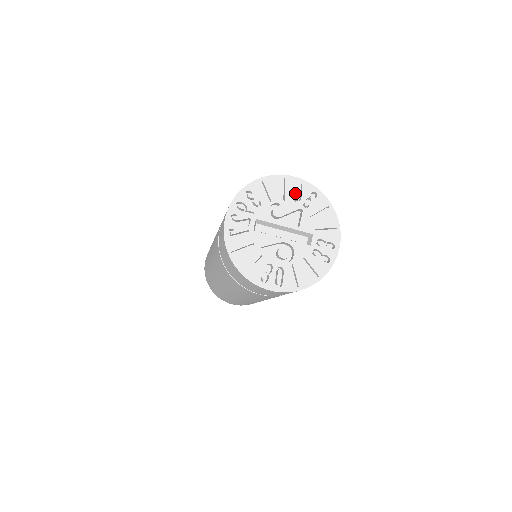
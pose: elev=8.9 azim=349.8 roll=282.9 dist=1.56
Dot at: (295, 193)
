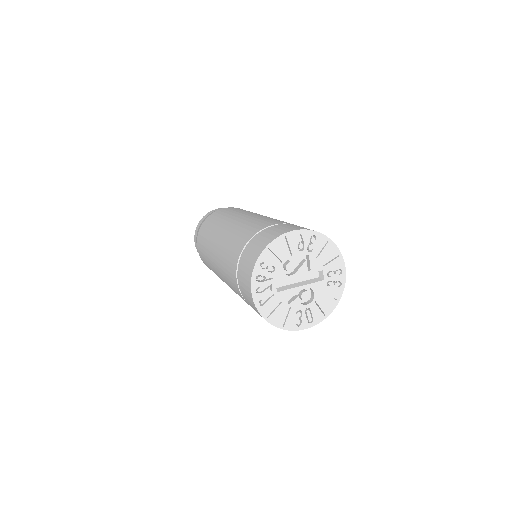
Dot at: occluded
